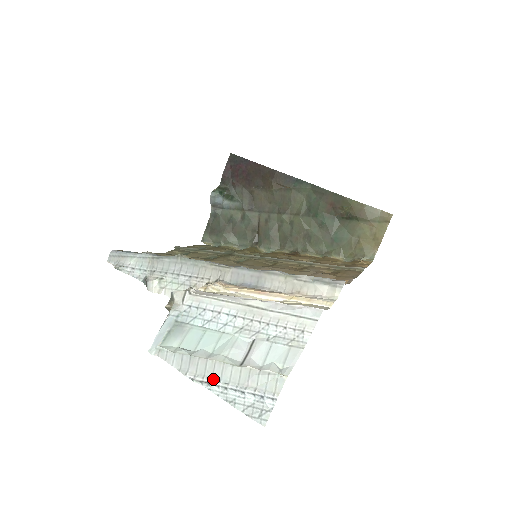
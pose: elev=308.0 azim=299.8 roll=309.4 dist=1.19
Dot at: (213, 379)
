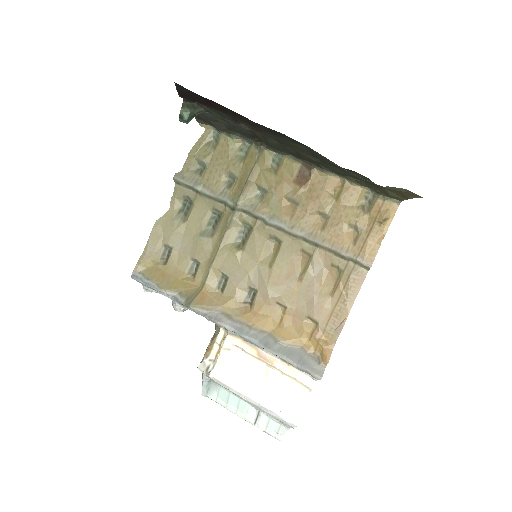
Dot at: occluded
